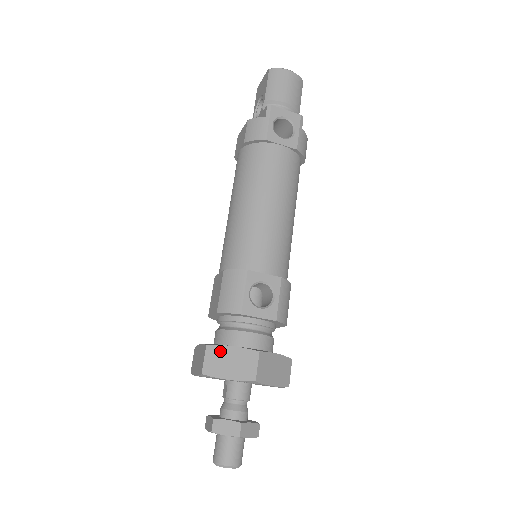
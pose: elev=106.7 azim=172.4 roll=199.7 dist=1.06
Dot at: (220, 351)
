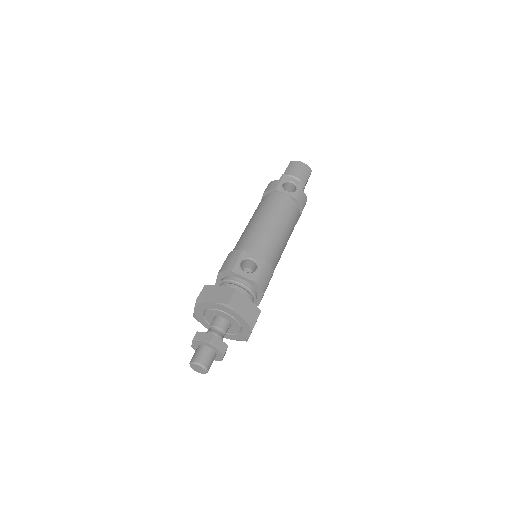
Dot at: (212, 288)
